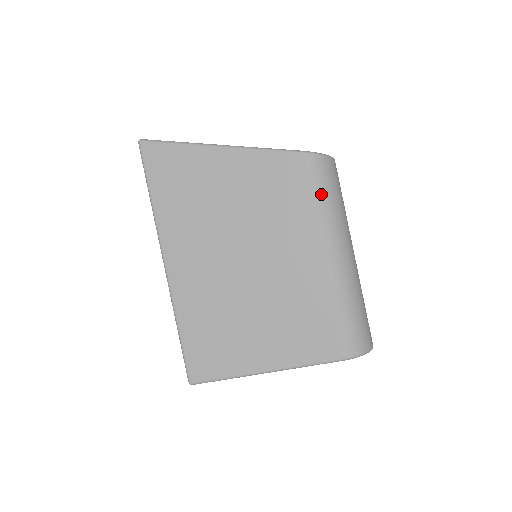
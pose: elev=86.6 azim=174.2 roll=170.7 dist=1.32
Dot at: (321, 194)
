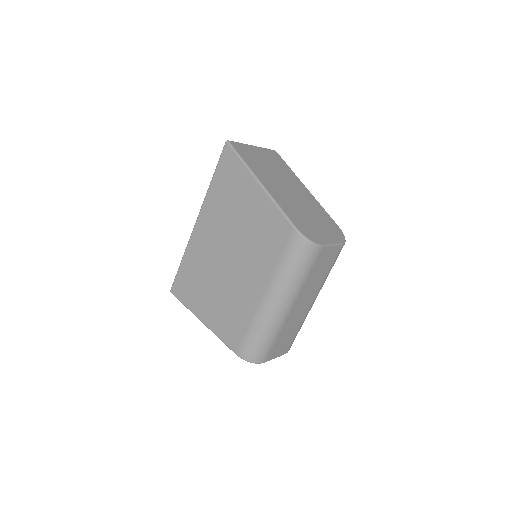
Dot at: (288, 262)
